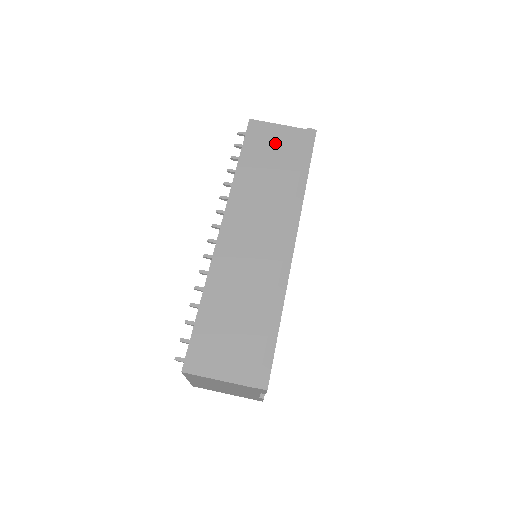
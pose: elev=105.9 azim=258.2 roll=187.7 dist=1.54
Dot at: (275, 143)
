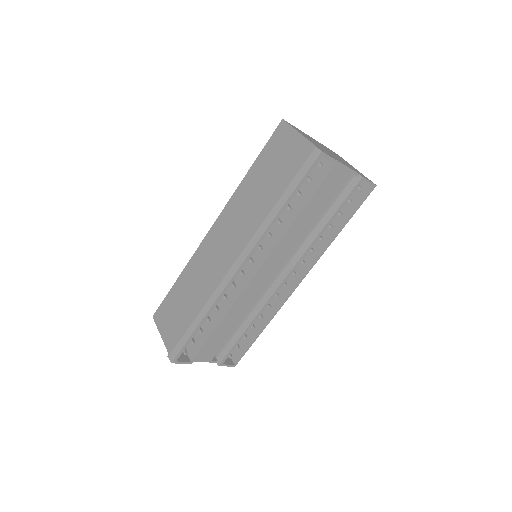
Dot at: (284, 155)
